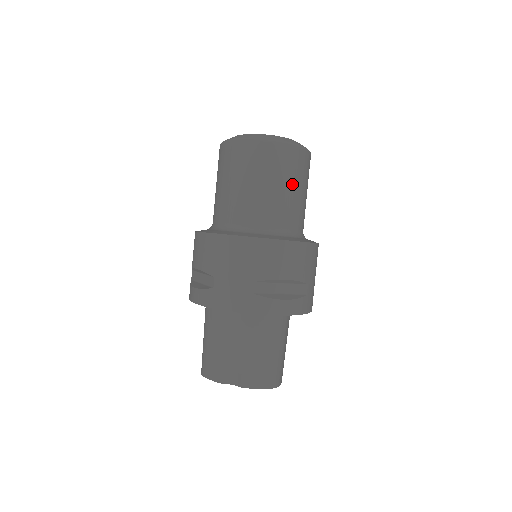
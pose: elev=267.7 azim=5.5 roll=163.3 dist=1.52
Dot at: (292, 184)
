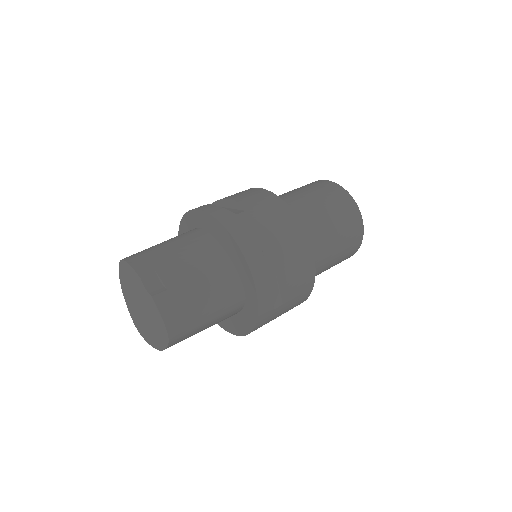
Dot at: (340, 244)
